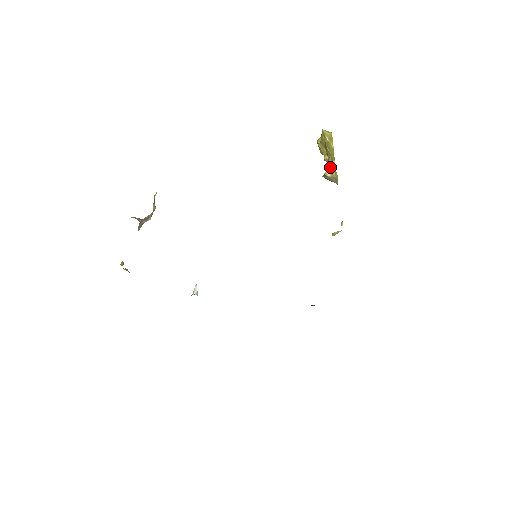
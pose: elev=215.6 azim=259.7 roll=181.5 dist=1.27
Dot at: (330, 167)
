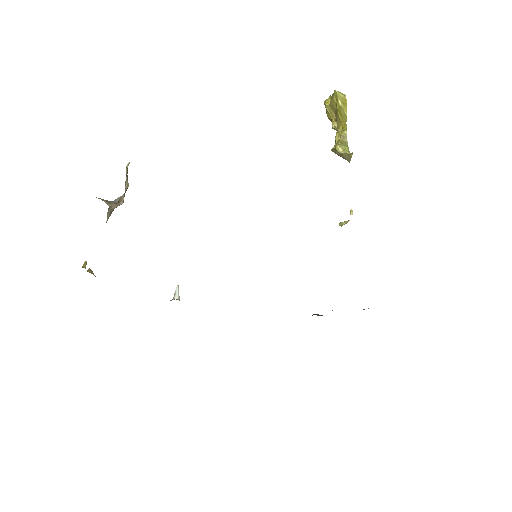
Dot at: (341, 139)
